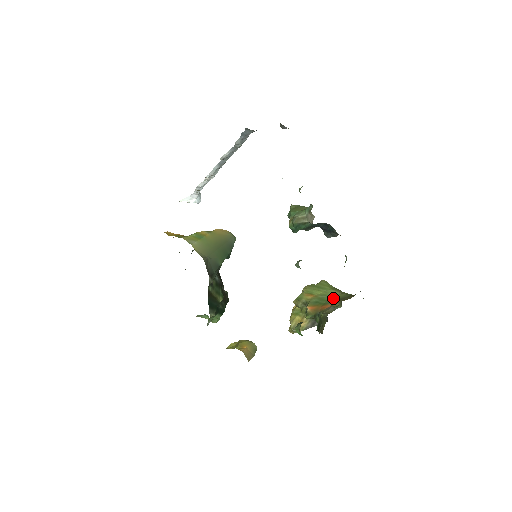
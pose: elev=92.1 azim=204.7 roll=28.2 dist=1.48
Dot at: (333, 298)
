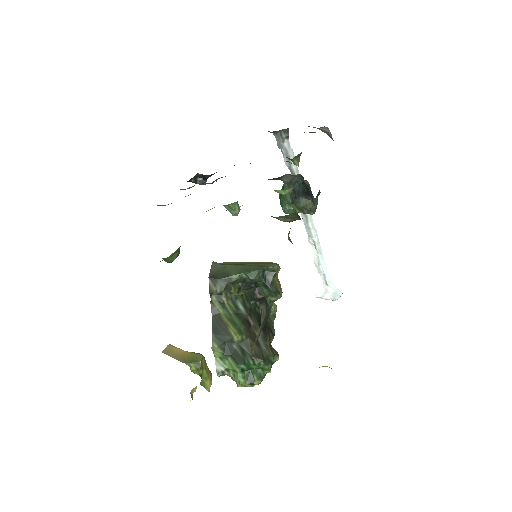
Dot at: occluded
